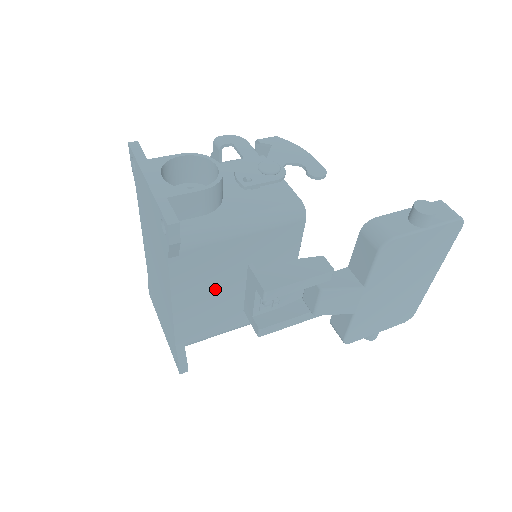
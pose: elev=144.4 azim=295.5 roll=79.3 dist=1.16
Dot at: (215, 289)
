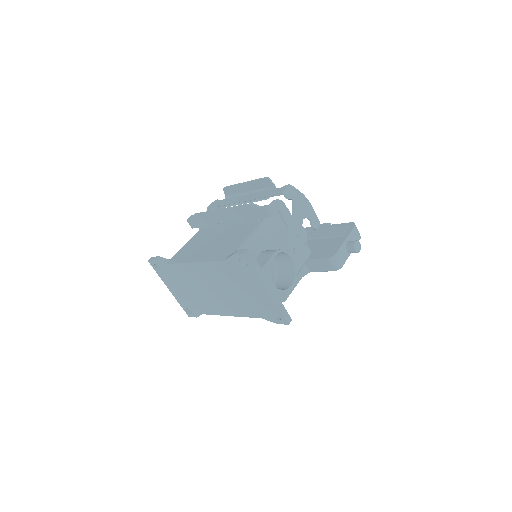
Dot at: occluded
